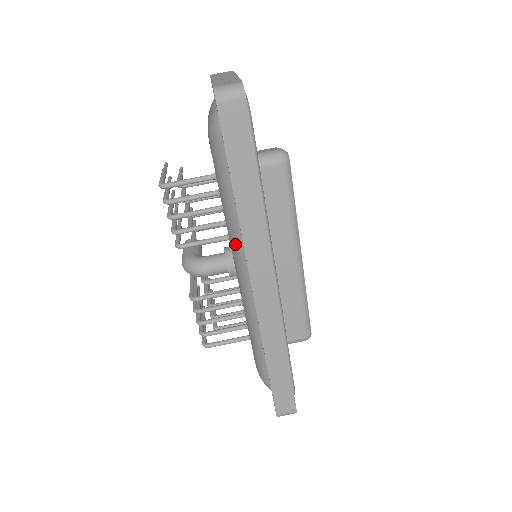
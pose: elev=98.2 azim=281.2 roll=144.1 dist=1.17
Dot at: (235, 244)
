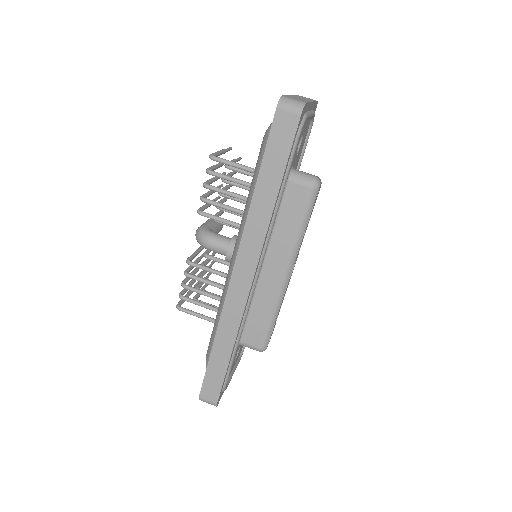
Dot at: (240, 232)
